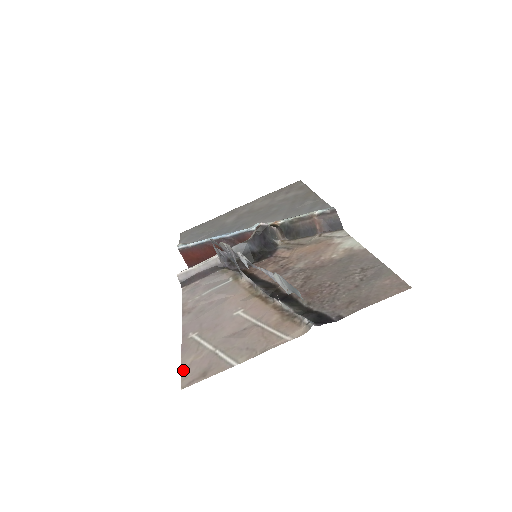
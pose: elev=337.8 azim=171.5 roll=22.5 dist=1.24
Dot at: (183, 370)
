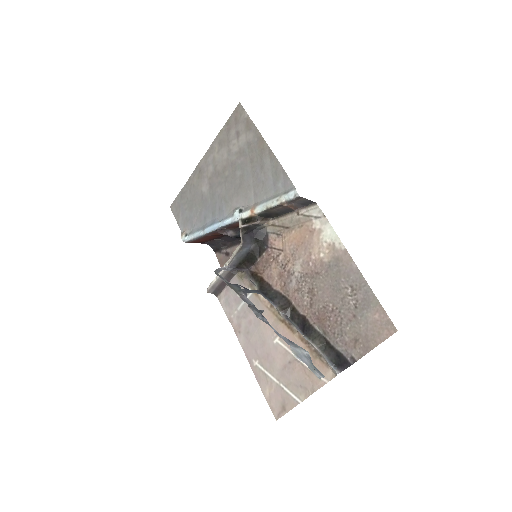
Dot at: (268, 402)
